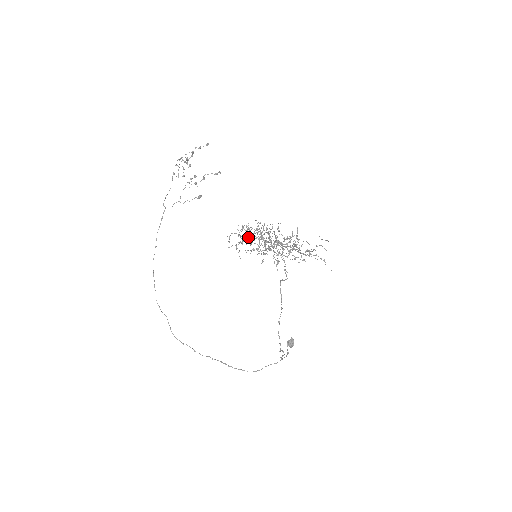
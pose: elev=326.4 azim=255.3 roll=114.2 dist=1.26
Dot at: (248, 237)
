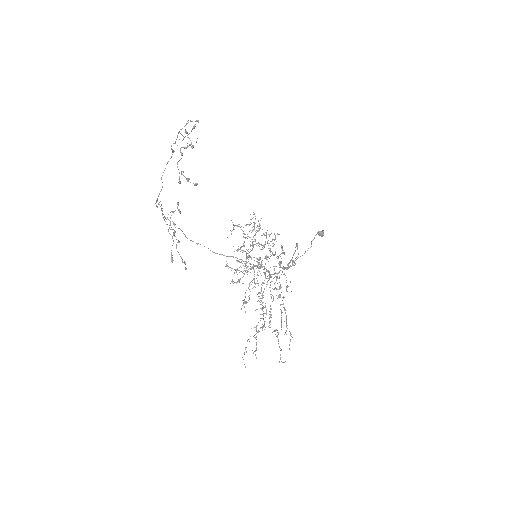
Dot at: occluded
